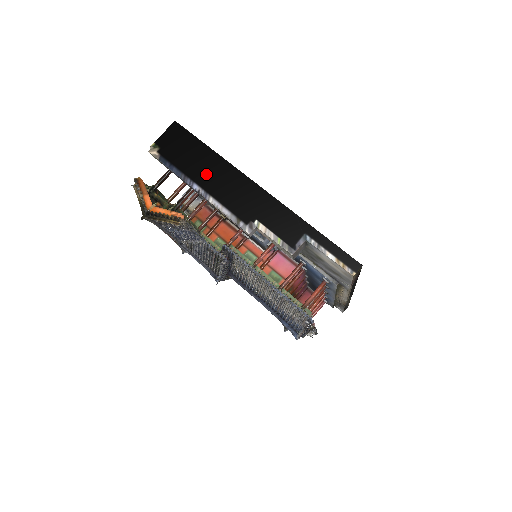
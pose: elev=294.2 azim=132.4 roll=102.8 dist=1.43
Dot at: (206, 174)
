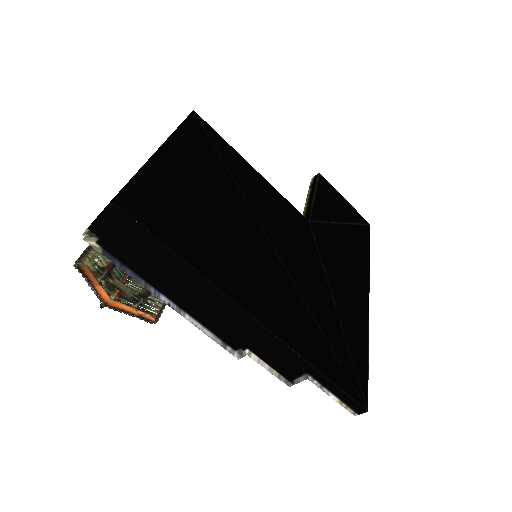
Dot at: (176, 287)
